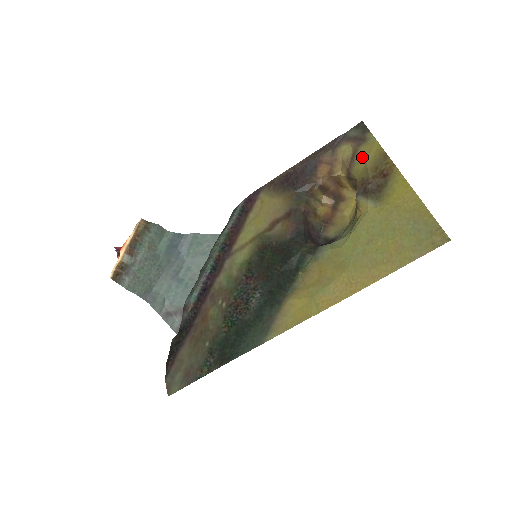
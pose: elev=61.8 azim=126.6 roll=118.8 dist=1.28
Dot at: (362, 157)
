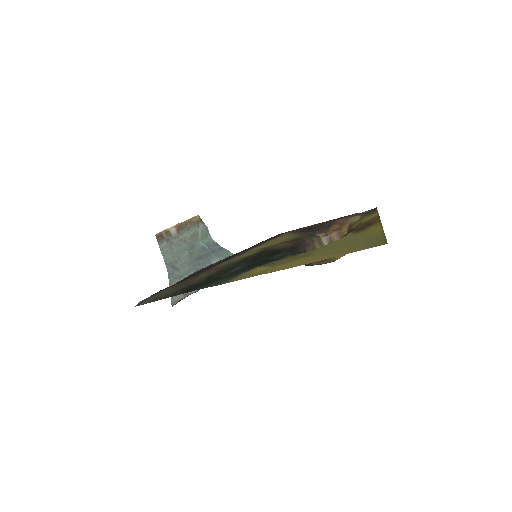
Dot at: (363, 219)
